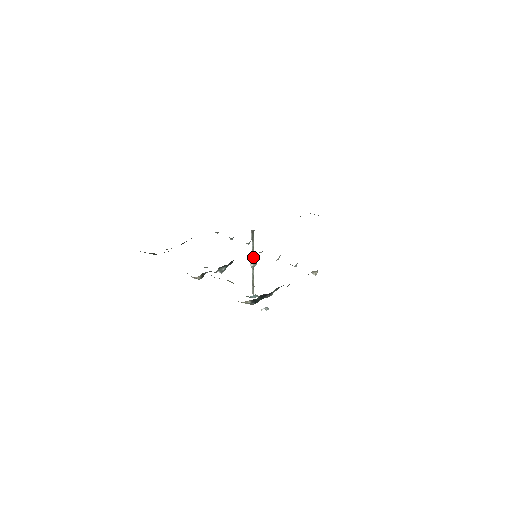
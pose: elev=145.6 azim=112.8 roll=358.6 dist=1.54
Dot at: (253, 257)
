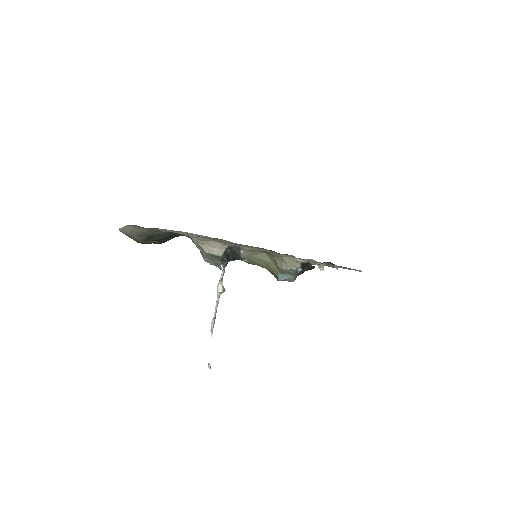
Dot at: (222, 282)
